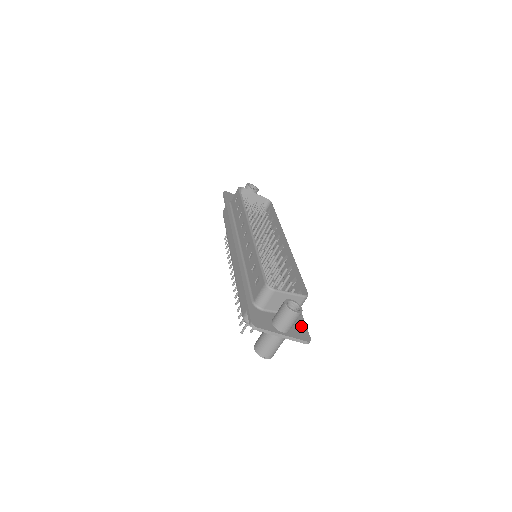
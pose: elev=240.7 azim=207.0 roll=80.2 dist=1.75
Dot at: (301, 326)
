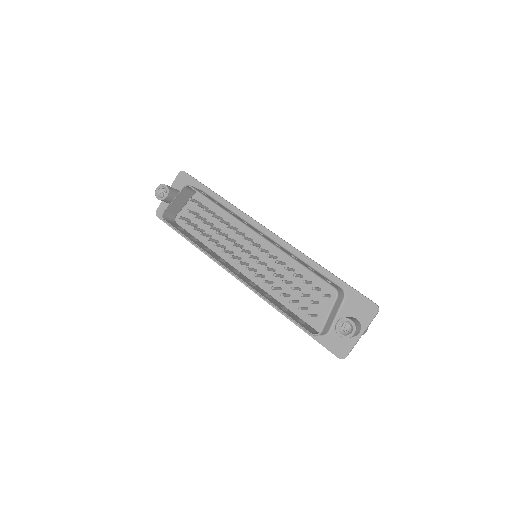
Dot at: (359, 301)
